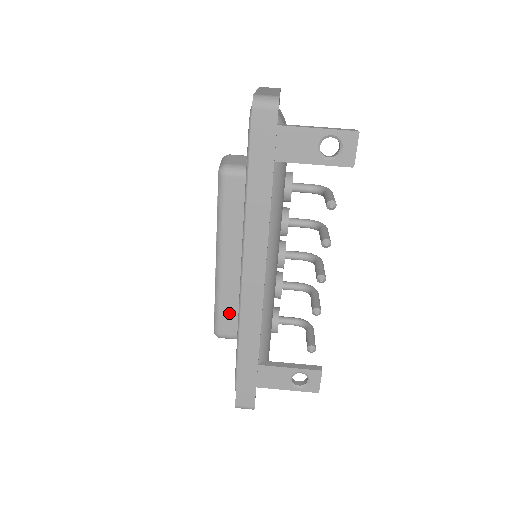
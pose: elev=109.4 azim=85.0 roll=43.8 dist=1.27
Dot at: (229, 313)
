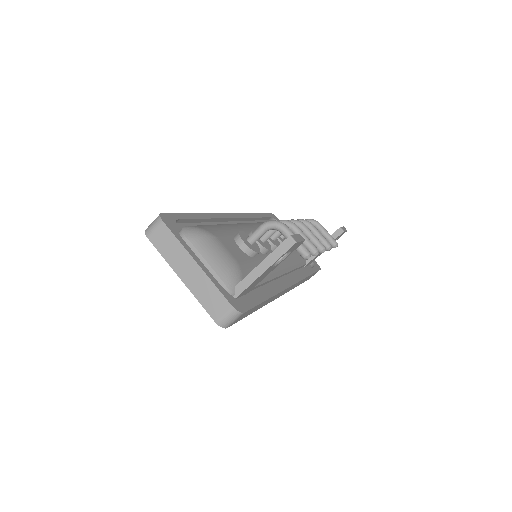
Dot at: occluded
